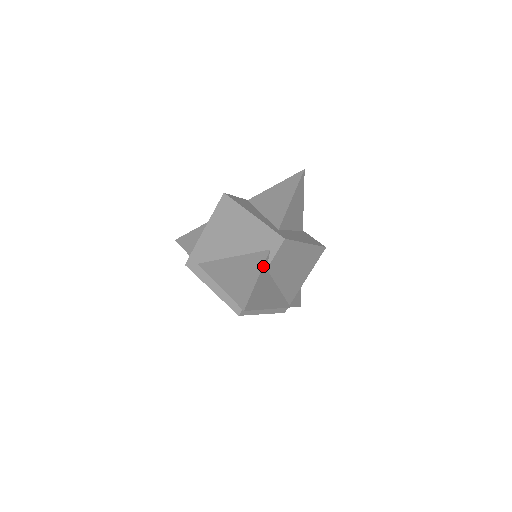
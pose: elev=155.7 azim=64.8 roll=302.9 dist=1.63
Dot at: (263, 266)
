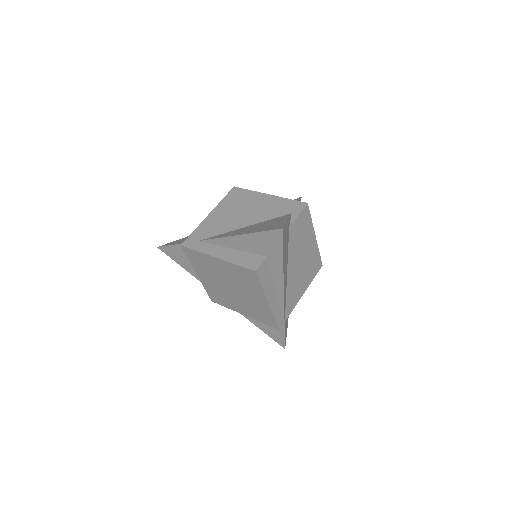
Dot at: (289, 218)
